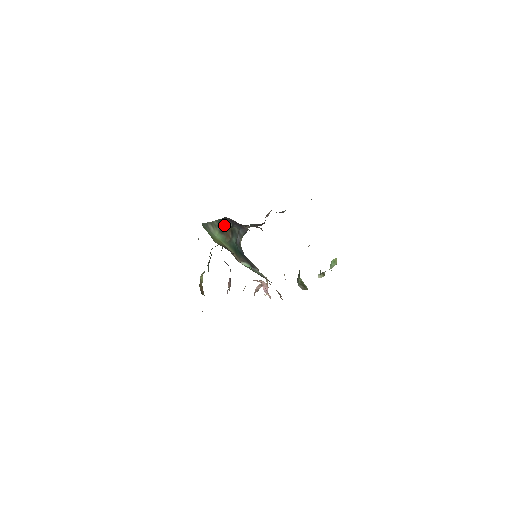
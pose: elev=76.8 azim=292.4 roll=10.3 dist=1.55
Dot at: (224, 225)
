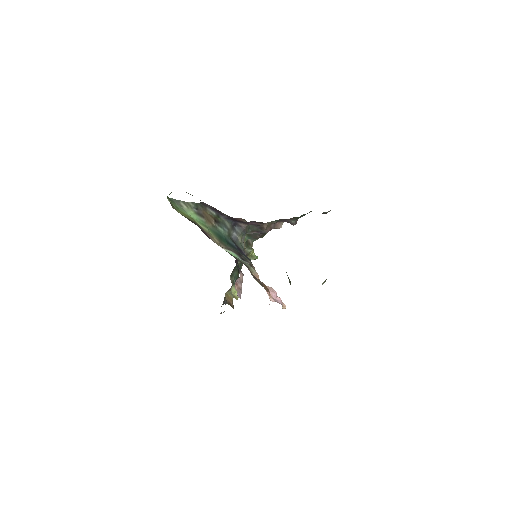
Dot at: (205, 211)
